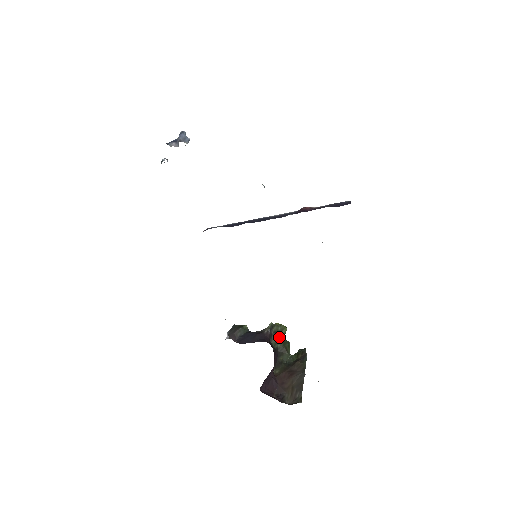
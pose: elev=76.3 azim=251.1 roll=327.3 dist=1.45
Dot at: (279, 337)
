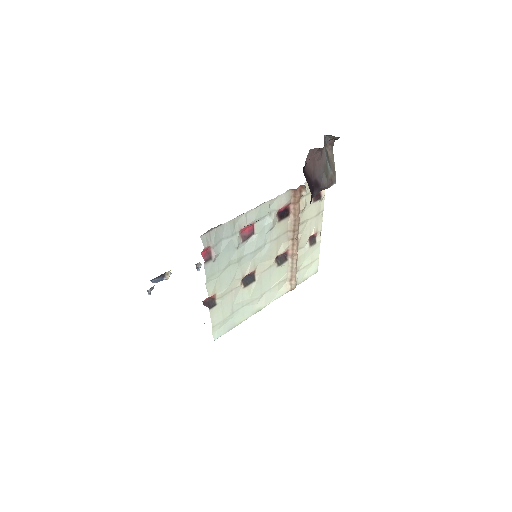
Dot at: occluded
